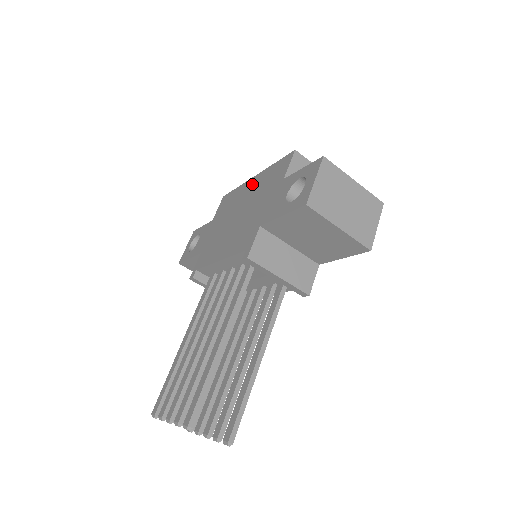
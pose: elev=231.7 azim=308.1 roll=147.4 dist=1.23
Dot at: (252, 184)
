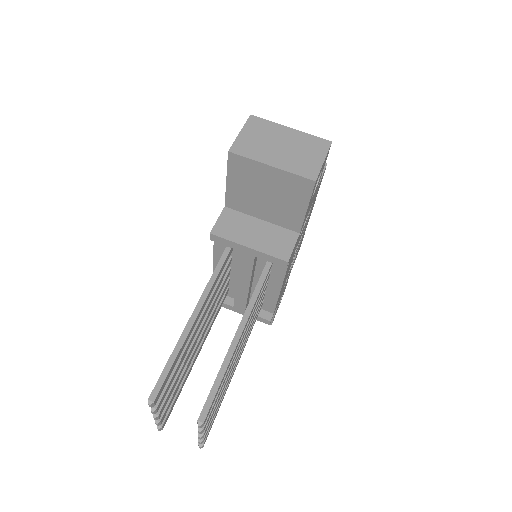
Dot at: occluded
